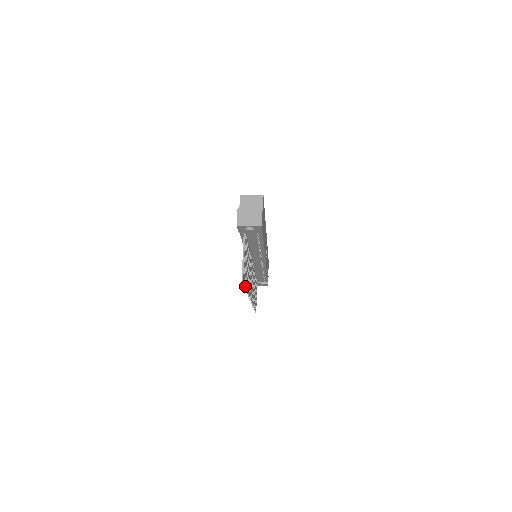
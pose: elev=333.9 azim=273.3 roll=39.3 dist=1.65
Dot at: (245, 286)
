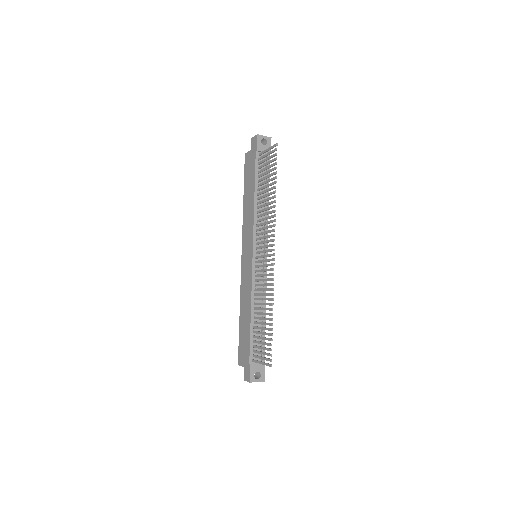
Dot at: (276, 168)
